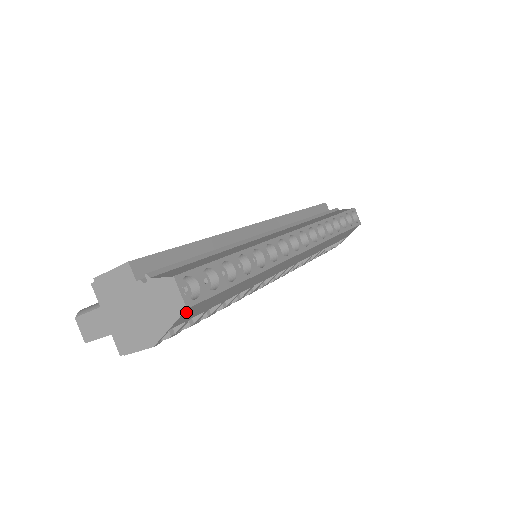
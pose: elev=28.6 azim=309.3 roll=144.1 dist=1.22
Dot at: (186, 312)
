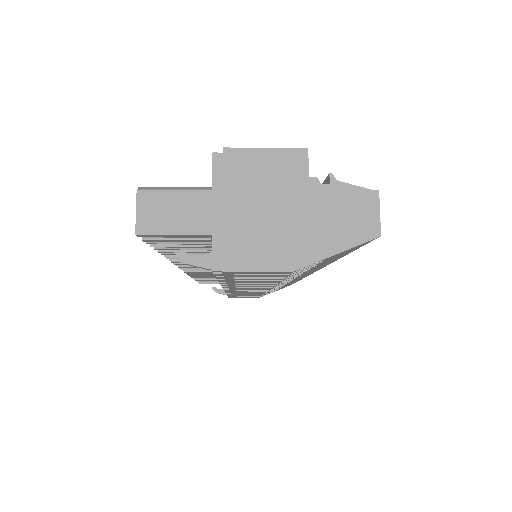
Dot at: (366, 242)
